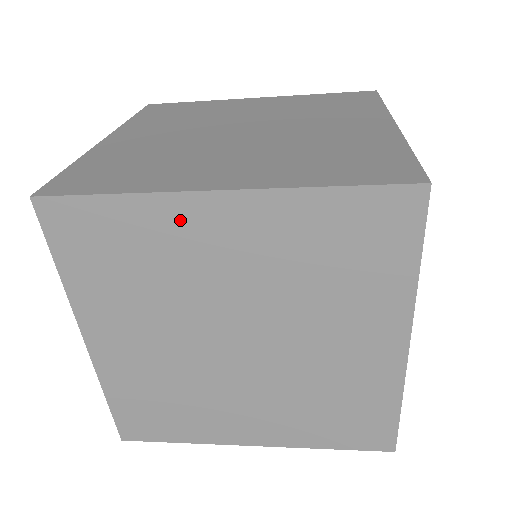
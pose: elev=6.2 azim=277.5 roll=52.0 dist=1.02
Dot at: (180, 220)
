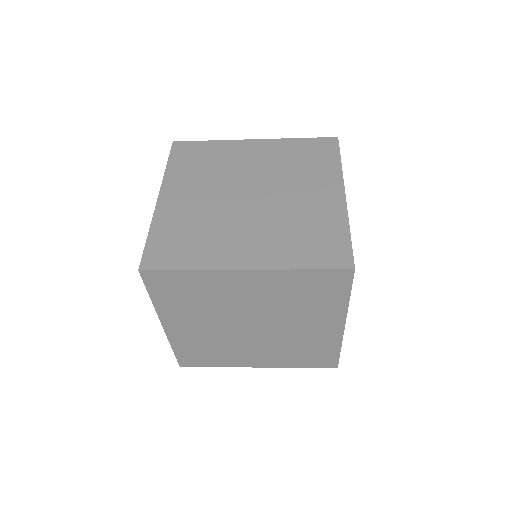
Dot at: (223, 280)
